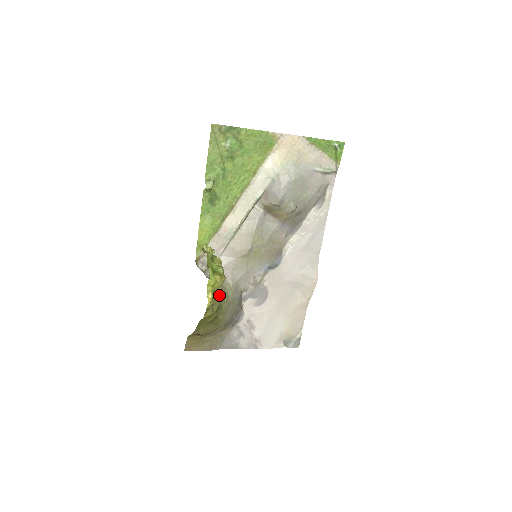
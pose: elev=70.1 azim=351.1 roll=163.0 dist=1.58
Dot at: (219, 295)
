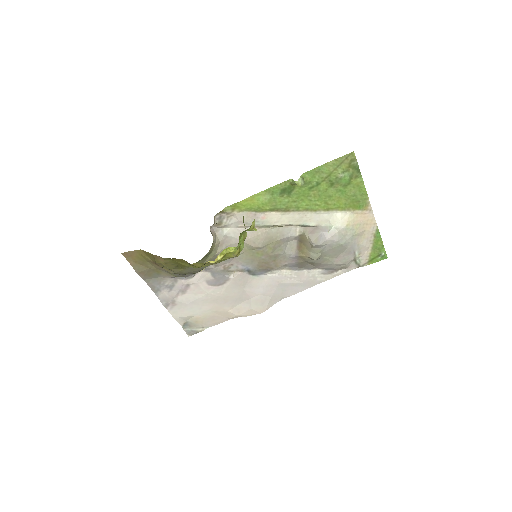
Dot at: (220, 261)
